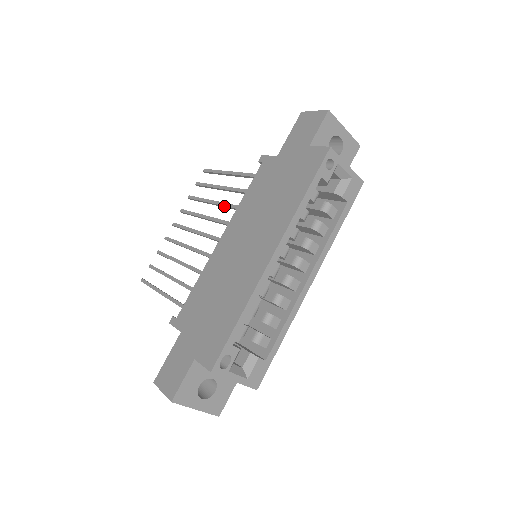
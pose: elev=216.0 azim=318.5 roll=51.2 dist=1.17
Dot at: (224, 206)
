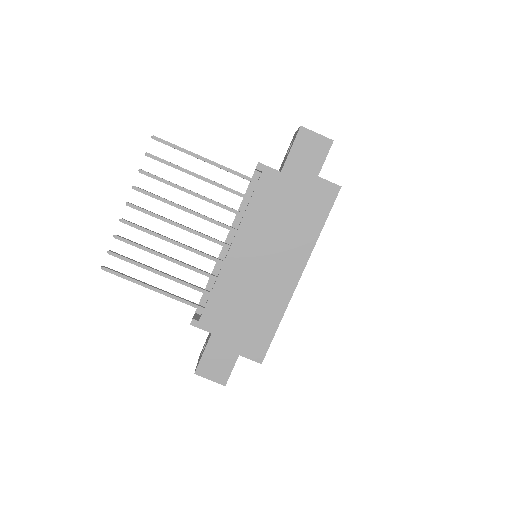
Dot at: (212, 203)
